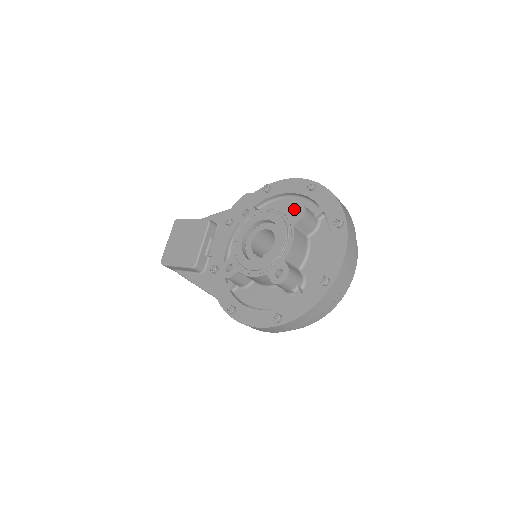
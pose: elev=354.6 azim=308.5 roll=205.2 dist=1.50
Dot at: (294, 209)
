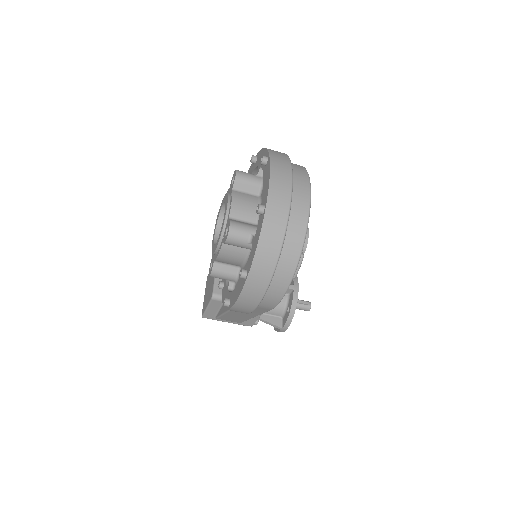
Dot at: (233, 180)
